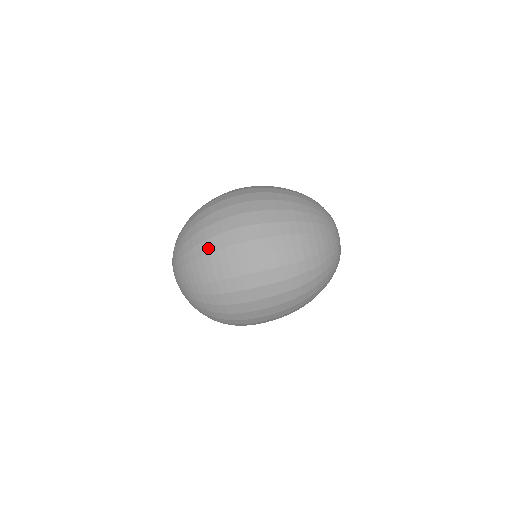
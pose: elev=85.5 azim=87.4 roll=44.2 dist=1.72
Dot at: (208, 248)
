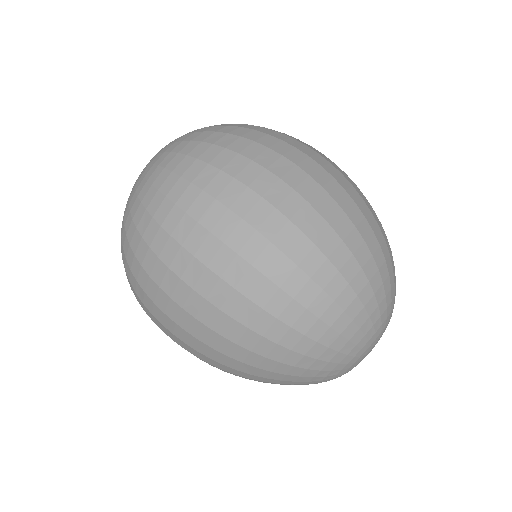
Dot at: (247, 133)
